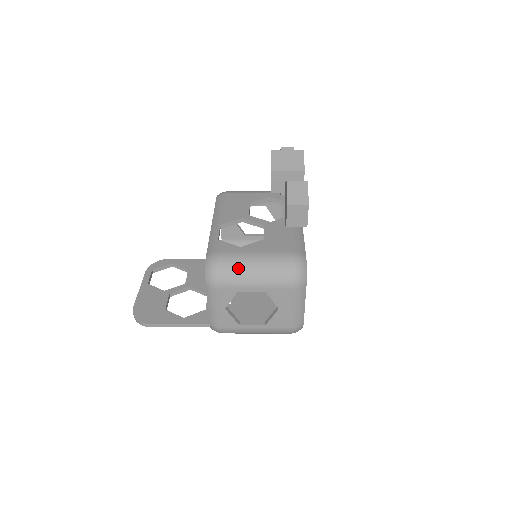
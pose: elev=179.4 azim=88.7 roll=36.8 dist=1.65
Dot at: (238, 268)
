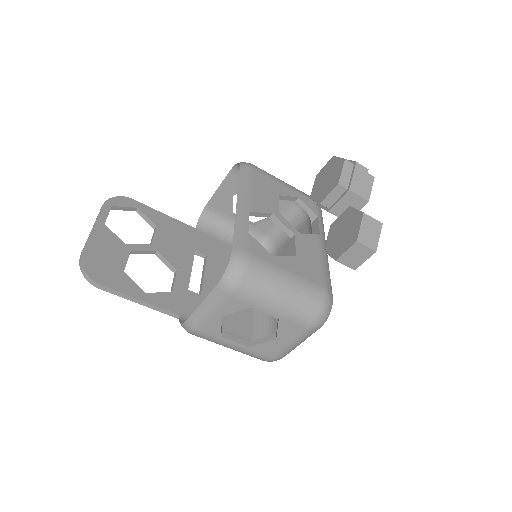
Dot at: (267, 283)
